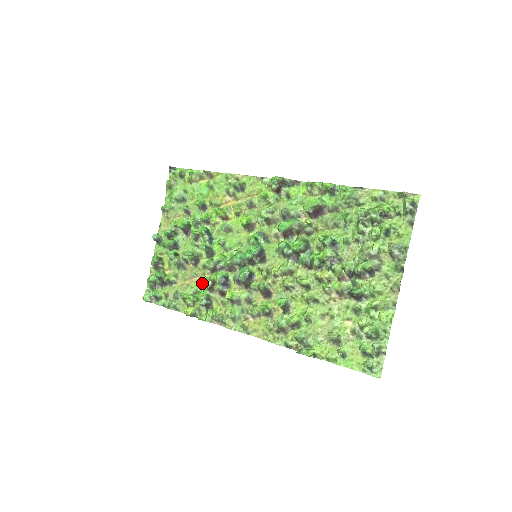
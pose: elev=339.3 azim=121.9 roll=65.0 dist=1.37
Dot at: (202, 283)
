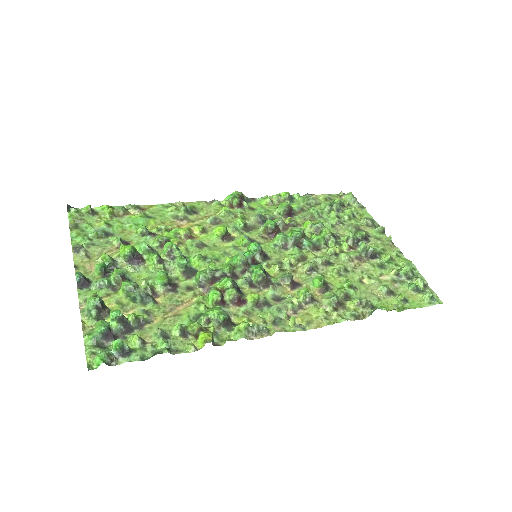
Dot at: (201, 303)
